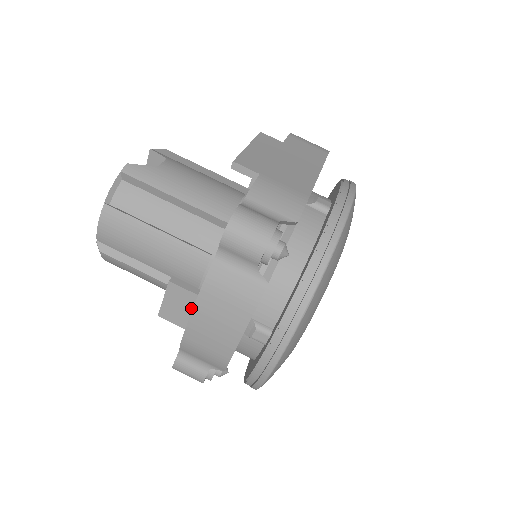
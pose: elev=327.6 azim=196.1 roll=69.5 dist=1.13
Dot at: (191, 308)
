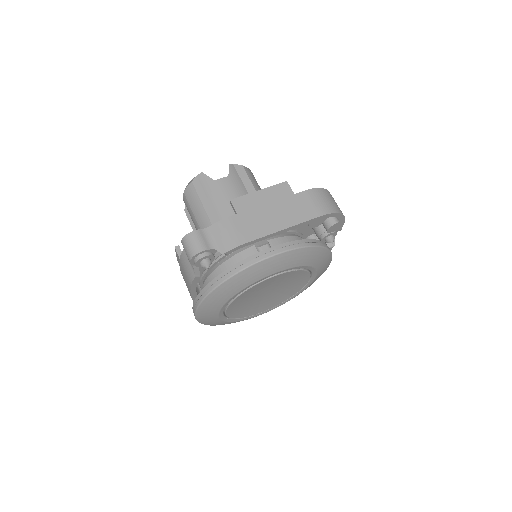
Dot at: occluded
